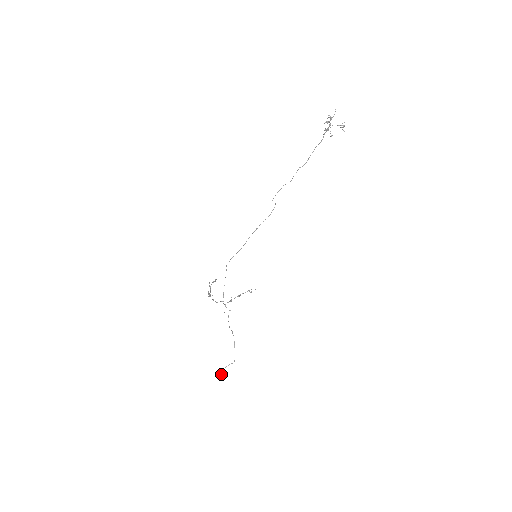
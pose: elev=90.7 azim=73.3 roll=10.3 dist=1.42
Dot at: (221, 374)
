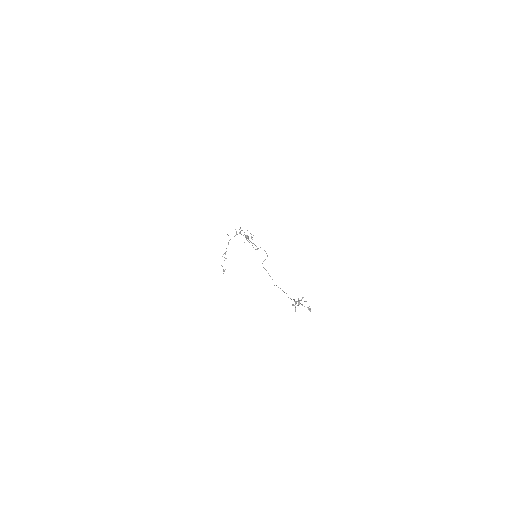
Dot at: occluded
